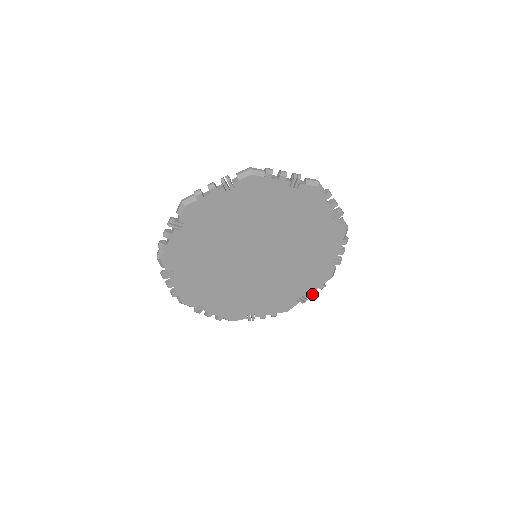
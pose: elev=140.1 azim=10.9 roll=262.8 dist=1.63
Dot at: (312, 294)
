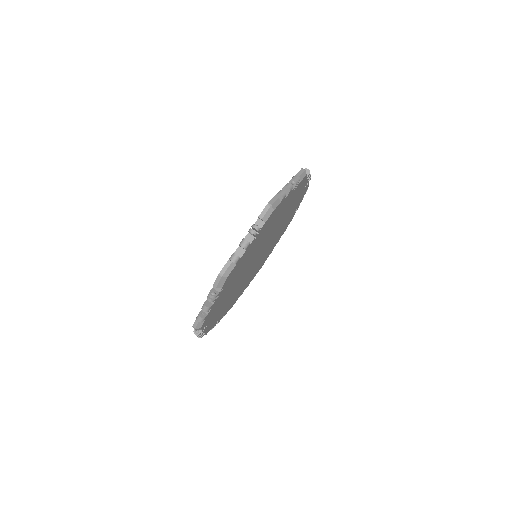
Dot at: (301, 201)
